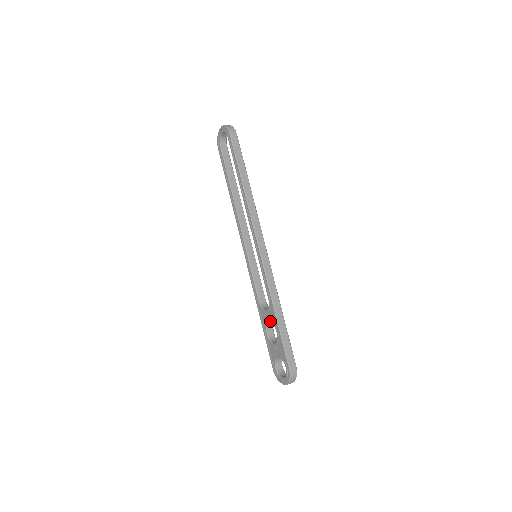
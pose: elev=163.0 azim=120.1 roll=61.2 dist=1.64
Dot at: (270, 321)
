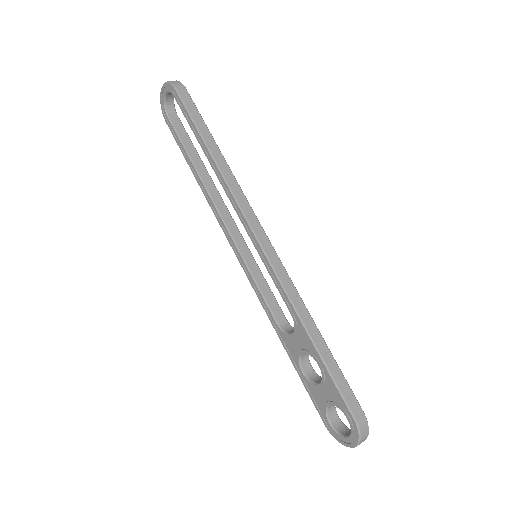
Dot at: (303, 350)
